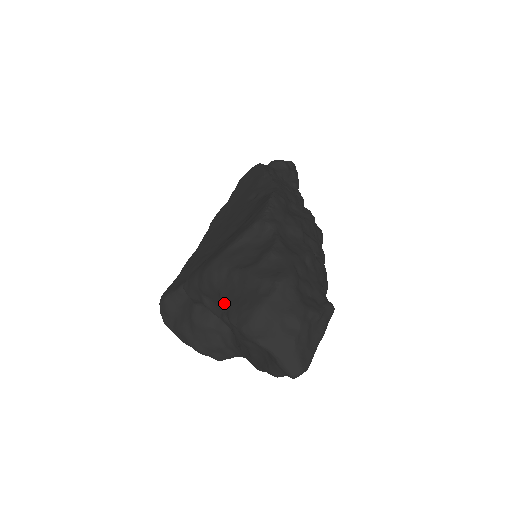
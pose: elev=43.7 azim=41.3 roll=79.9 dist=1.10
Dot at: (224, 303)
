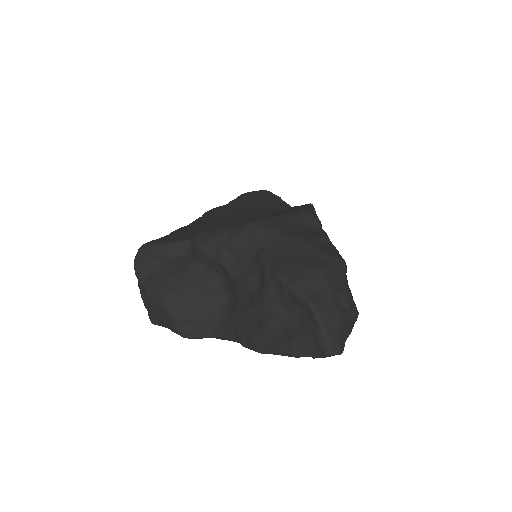
Dot at: (268, 258)
